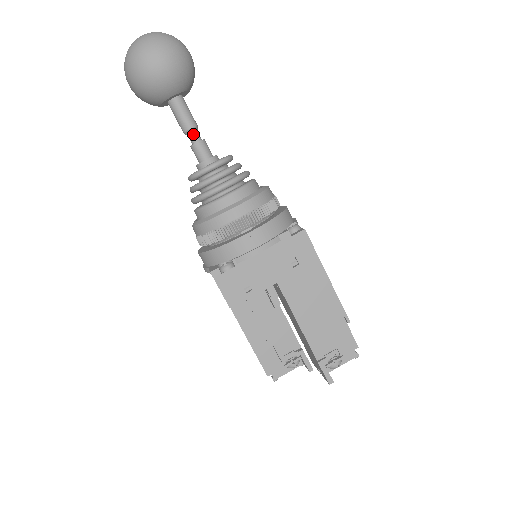
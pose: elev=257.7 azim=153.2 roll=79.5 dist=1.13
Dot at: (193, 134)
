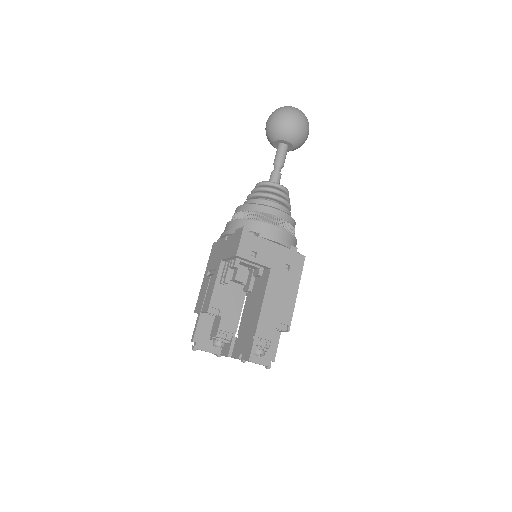
Dot at: (279, 167)
